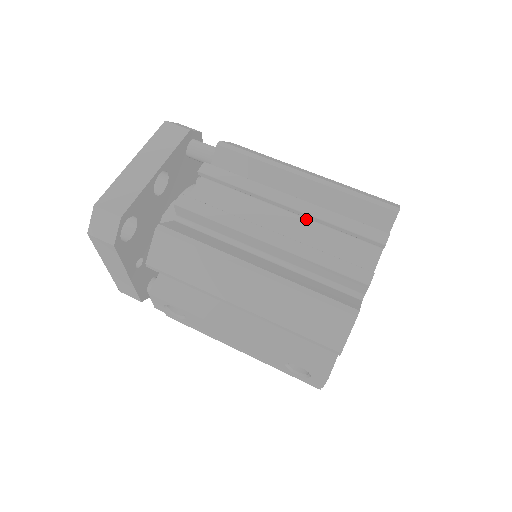
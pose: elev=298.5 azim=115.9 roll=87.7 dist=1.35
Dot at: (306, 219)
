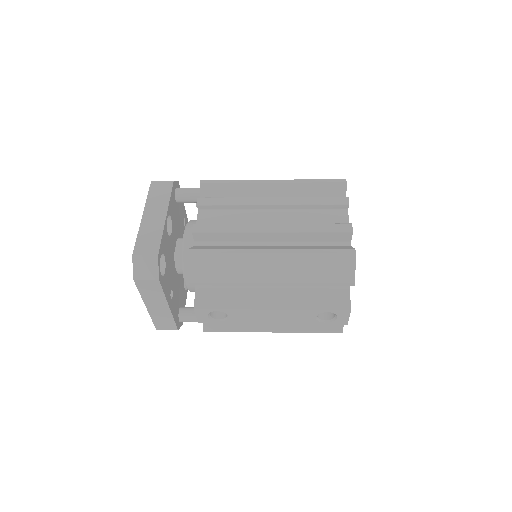
Dot at: (287, 210)
